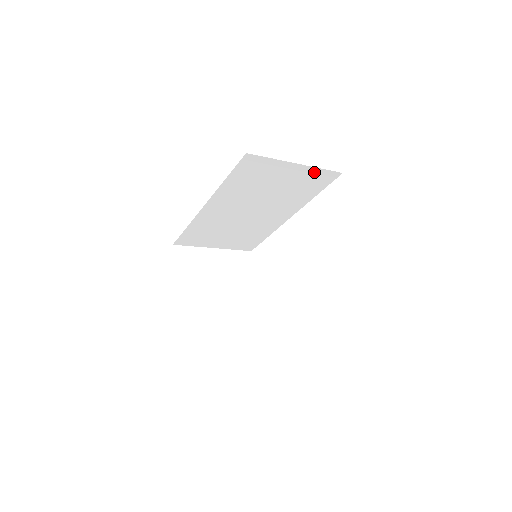
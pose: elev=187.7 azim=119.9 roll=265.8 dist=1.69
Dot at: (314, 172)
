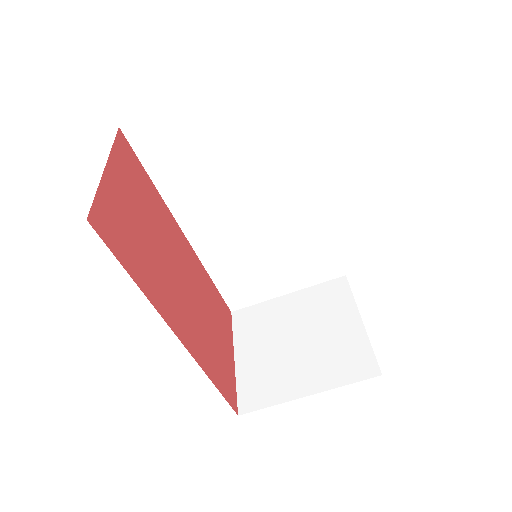
Dot at: (237, 92)
